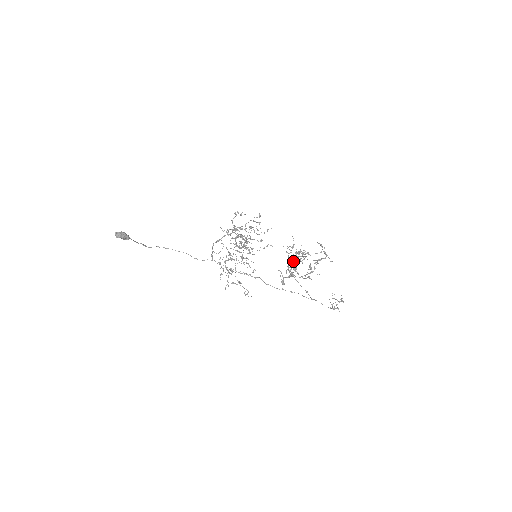
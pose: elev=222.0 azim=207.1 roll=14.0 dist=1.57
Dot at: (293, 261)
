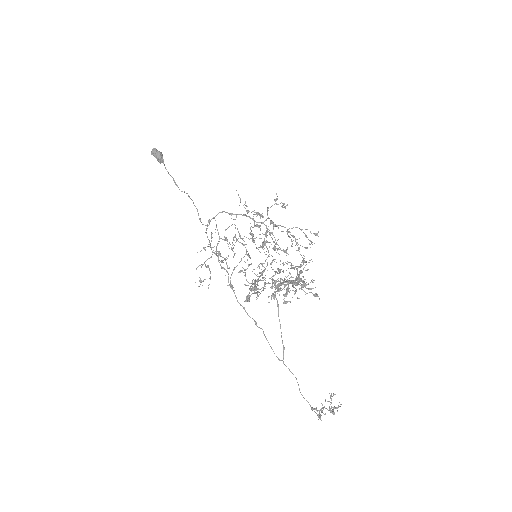
Dot at: occluded
